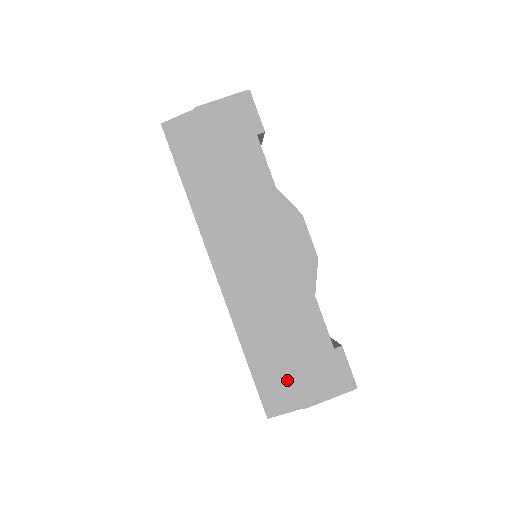
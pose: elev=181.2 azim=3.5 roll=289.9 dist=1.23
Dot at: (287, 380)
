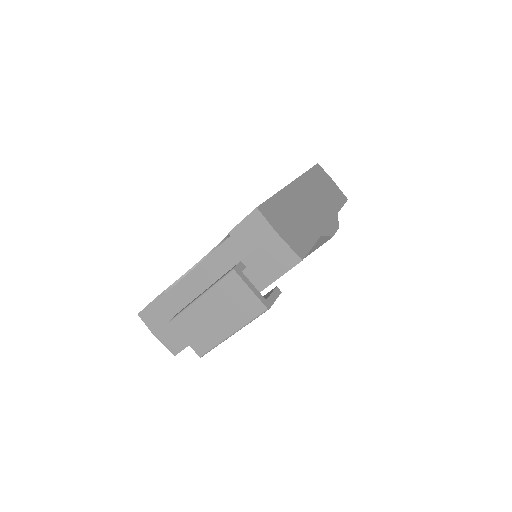
Dot at: (281, 220)
